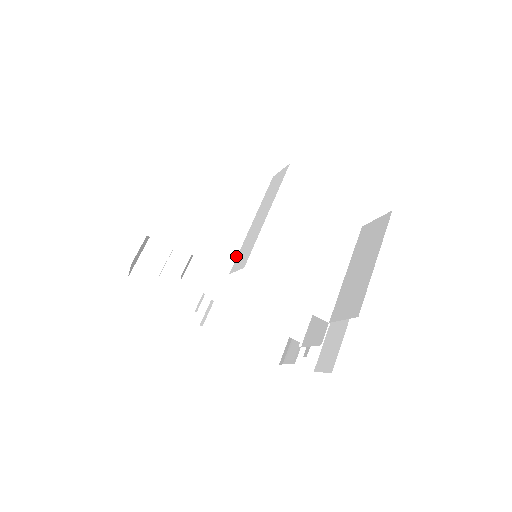
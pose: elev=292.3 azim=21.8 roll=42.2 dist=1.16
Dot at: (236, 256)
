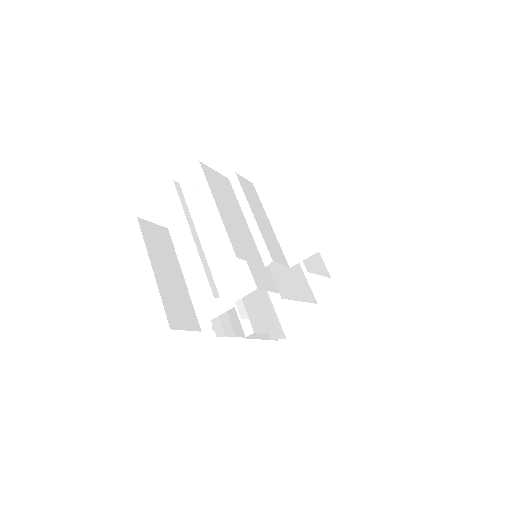
Dot at: (283, 252)
